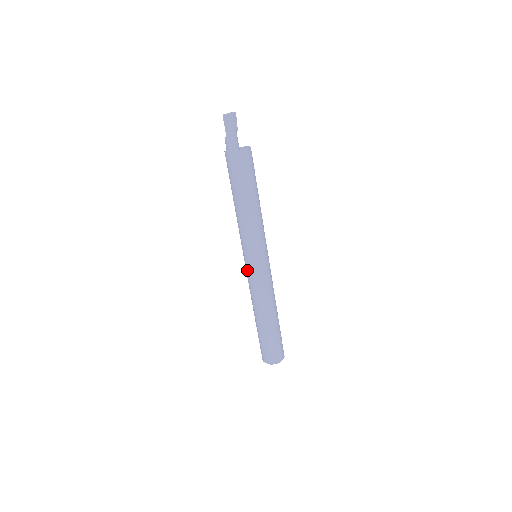
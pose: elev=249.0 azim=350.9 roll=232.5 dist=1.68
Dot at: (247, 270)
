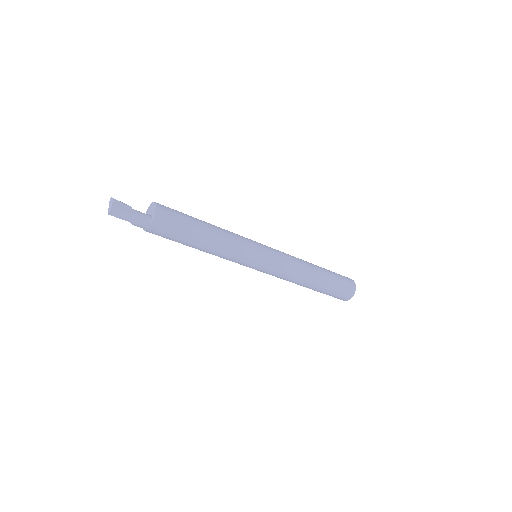
Dot at: (263, 272)
